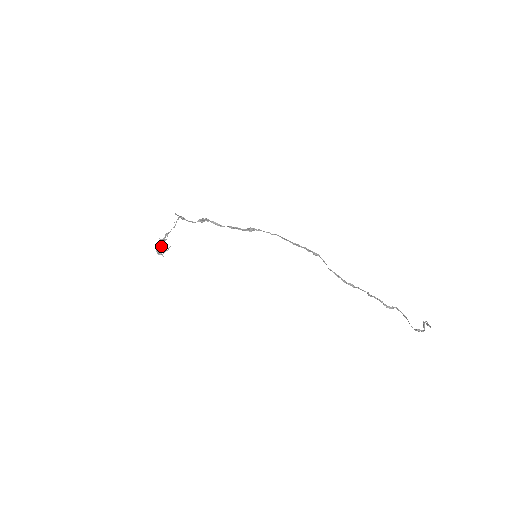
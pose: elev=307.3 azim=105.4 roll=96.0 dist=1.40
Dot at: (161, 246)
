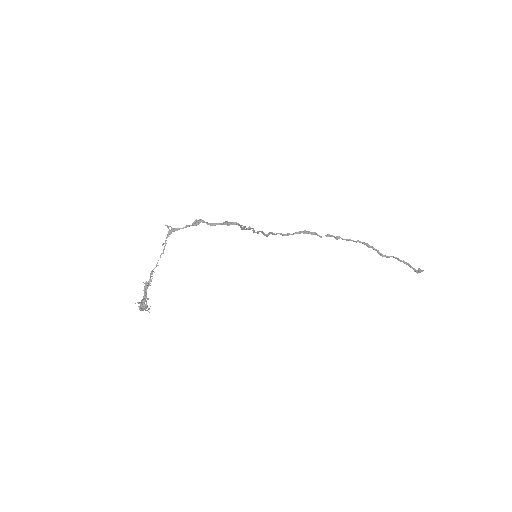
Dot at: (145, 296)
